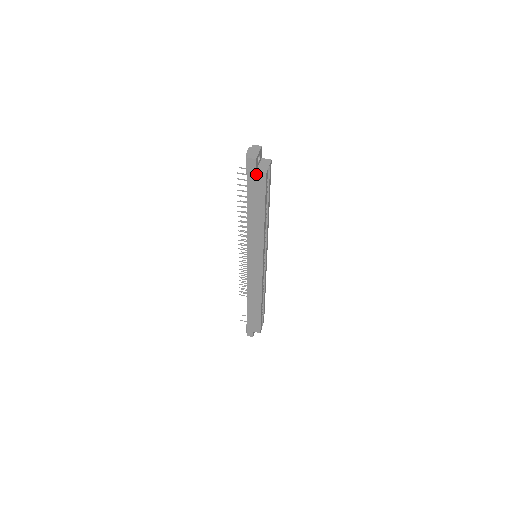
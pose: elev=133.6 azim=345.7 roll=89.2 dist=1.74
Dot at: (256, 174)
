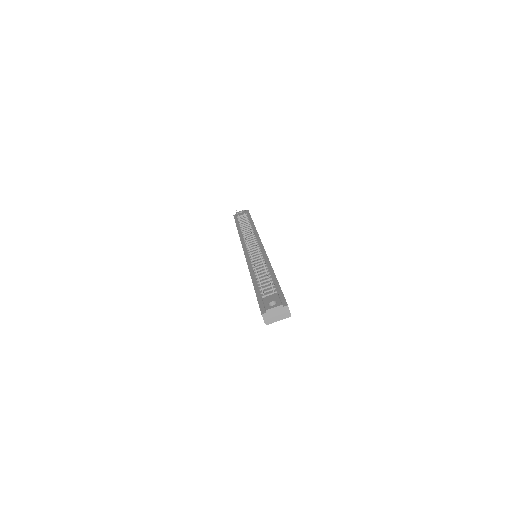
Dot at: occluded
